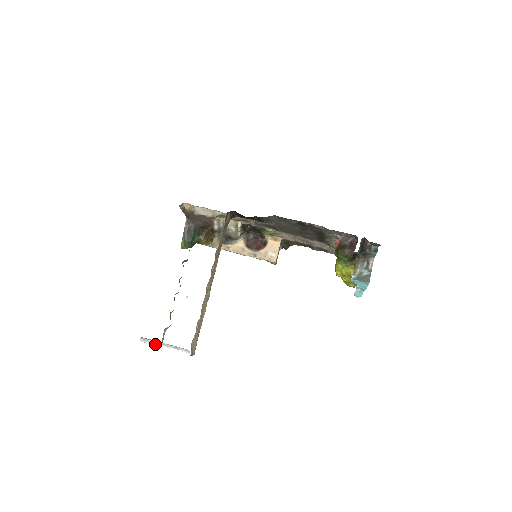
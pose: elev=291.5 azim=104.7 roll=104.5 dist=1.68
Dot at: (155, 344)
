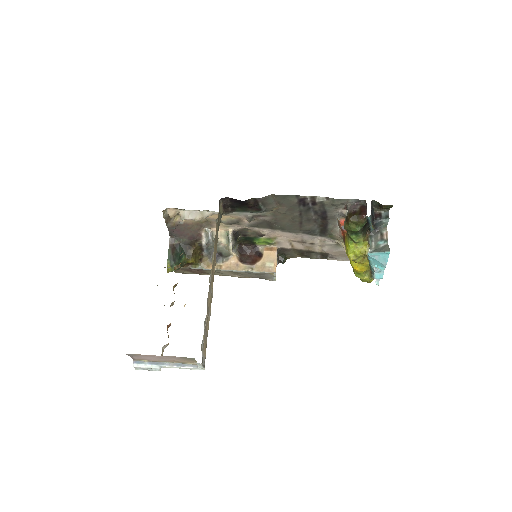
Dot at: (153, 366)
